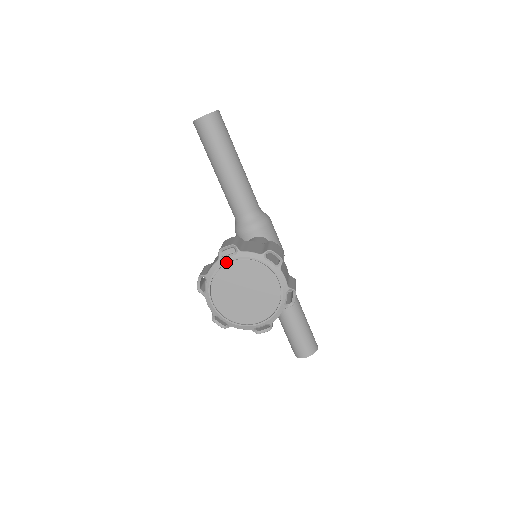
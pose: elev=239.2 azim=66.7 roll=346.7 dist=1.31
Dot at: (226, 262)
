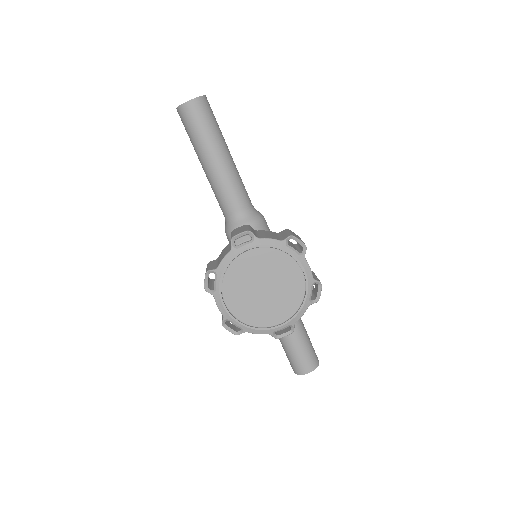
Dot at: (241, 252)
